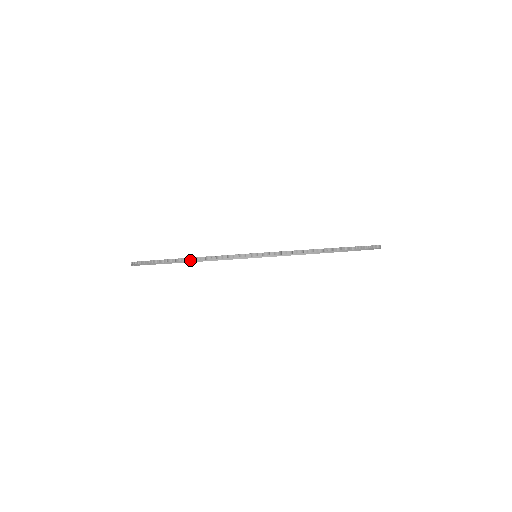
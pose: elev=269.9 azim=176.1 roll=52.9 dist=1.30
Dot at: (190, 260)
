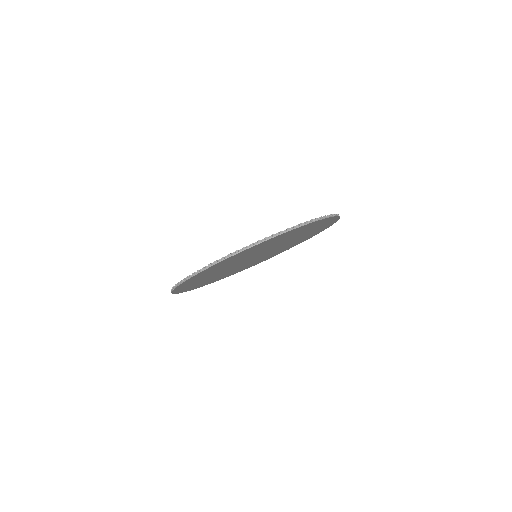
Dot at: (248, 248)
